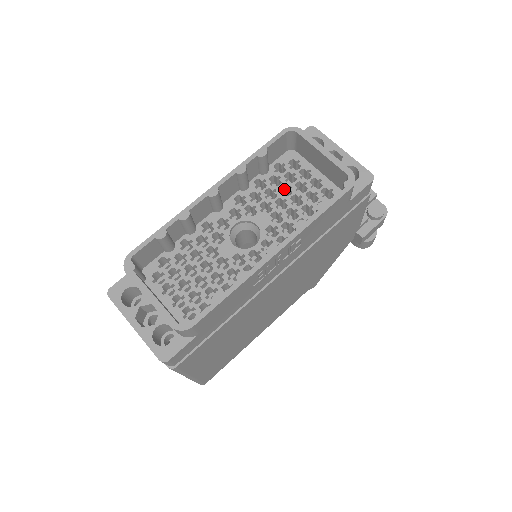
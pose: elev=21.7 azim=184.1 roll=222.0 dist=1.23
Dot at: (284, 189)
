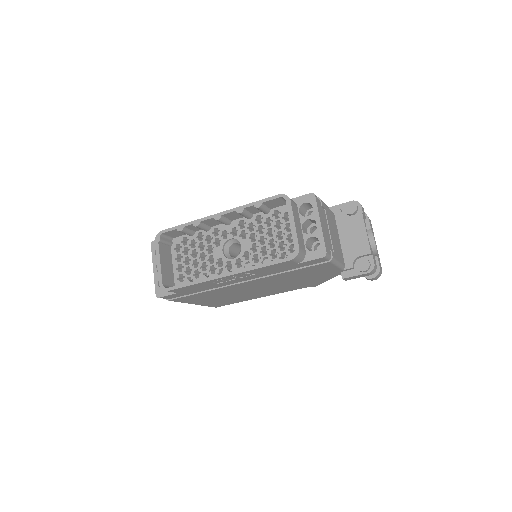
Dot at: occluded
